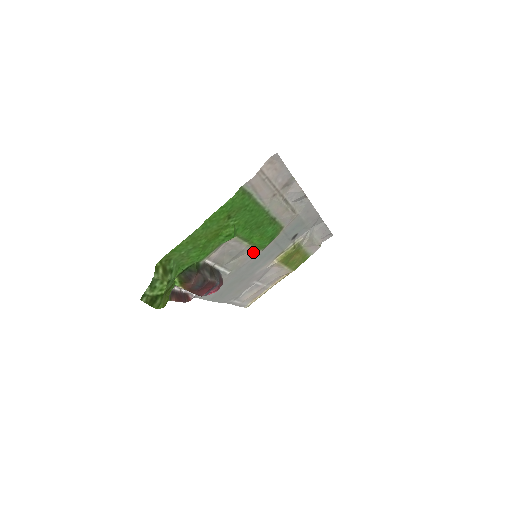
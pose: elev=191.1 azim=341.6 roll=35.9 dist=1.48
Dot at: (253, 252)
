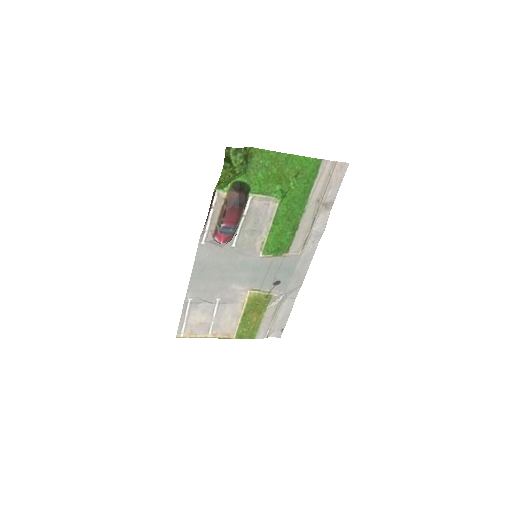
Dot at: (258, 249)
